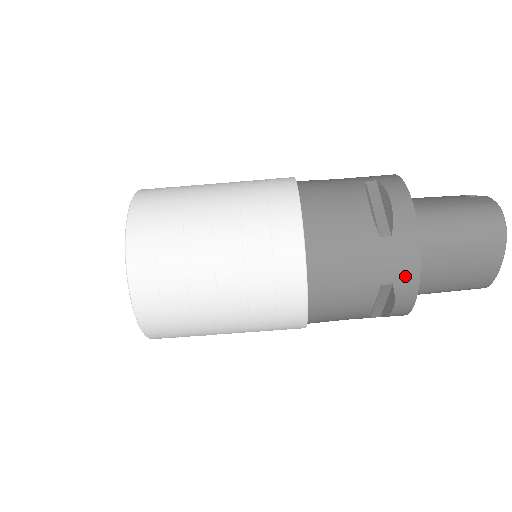
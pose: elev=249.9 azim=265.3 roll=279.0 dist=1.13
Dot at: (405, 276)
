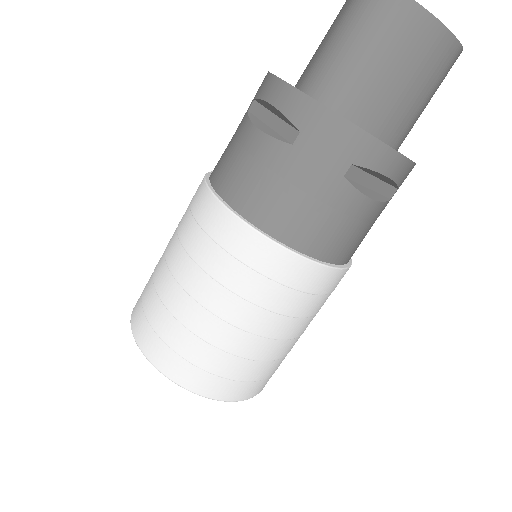
Dot at: (352, 146)
